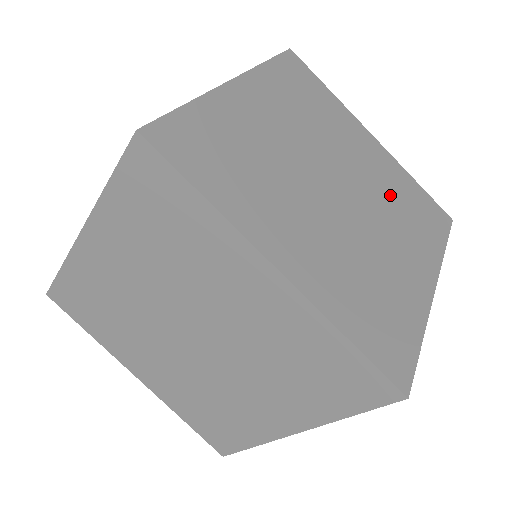
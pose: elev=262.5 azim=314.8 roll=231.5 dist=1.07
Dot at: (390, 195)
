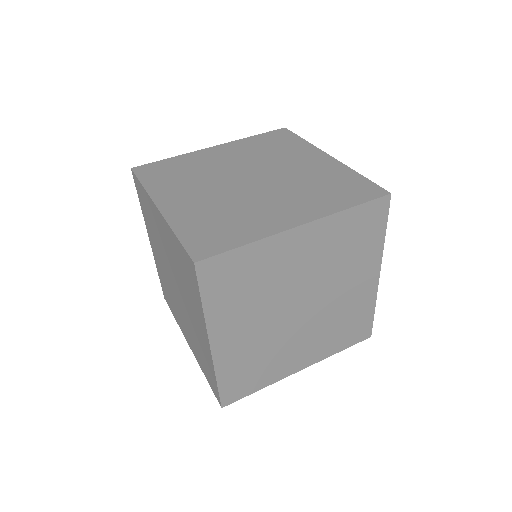
Dot at: (339, 316)
